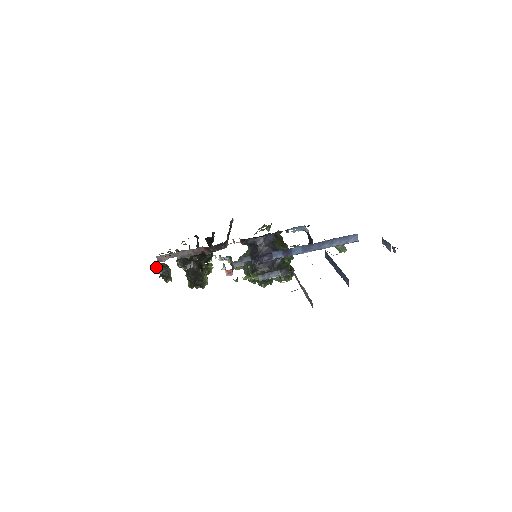
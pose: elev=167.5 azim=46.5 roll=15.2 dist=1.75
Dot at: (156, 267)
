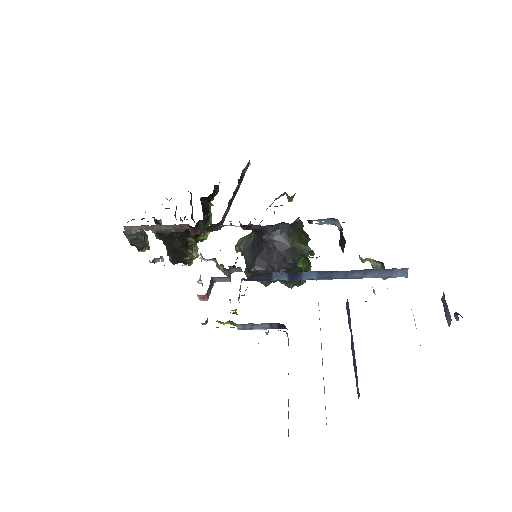
Dot at: (126, 234)
